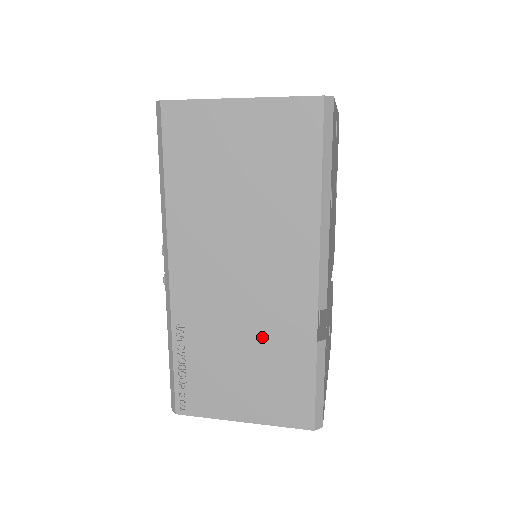
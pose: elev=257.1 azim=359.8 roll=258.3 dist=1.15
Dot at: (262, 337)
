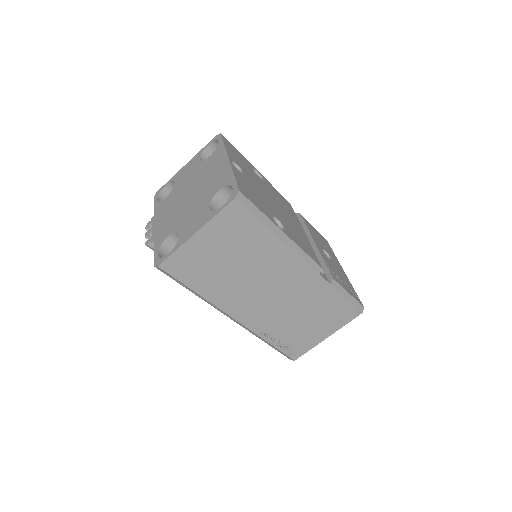
Dot at: (304, 304)
